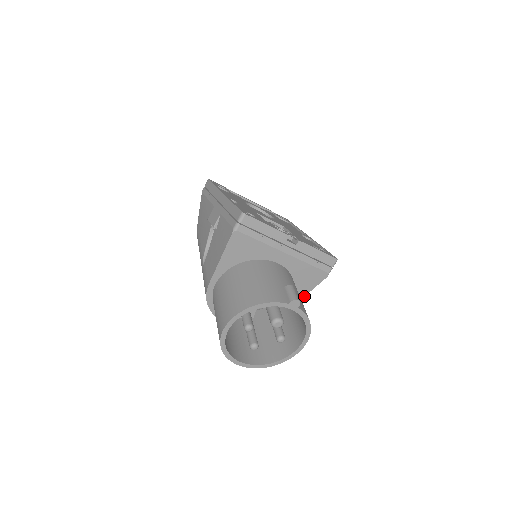
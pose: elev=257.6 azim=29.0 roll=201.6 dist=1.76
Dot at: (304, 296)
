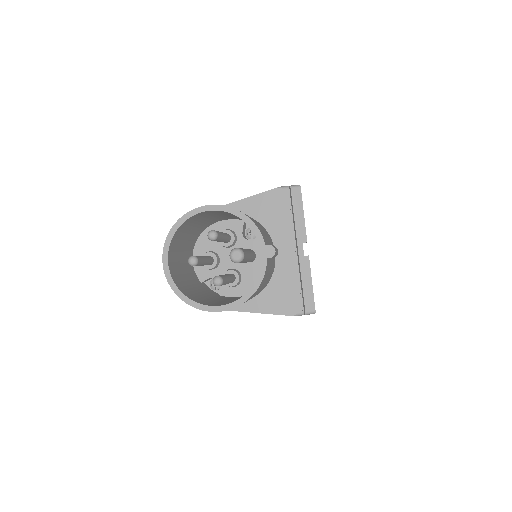
Dot at: (257, 312)
